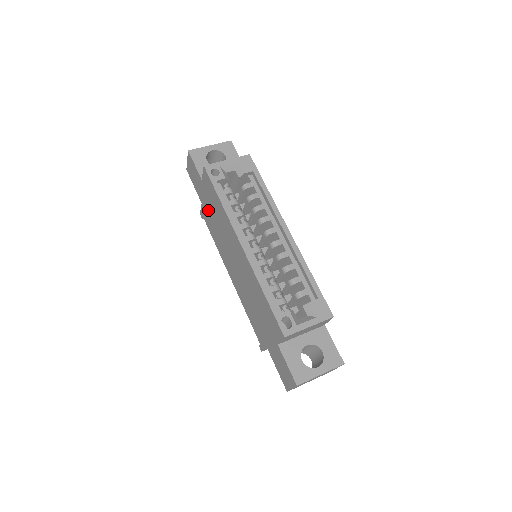
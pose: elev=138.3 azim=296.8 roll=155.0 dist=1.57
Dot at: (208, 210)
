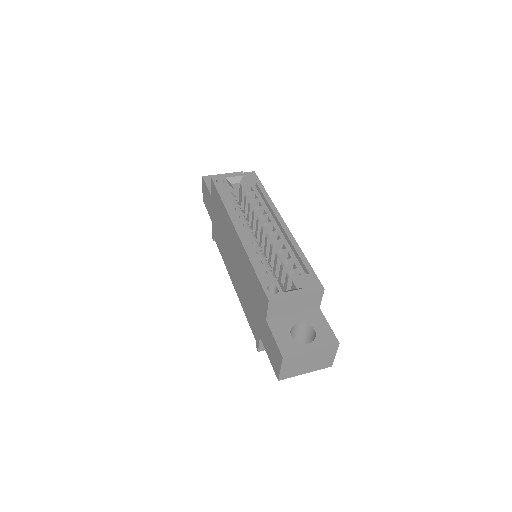
Dot at: (216, 223)
